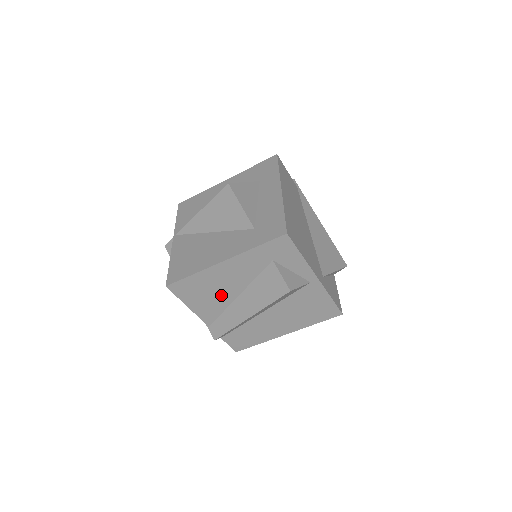
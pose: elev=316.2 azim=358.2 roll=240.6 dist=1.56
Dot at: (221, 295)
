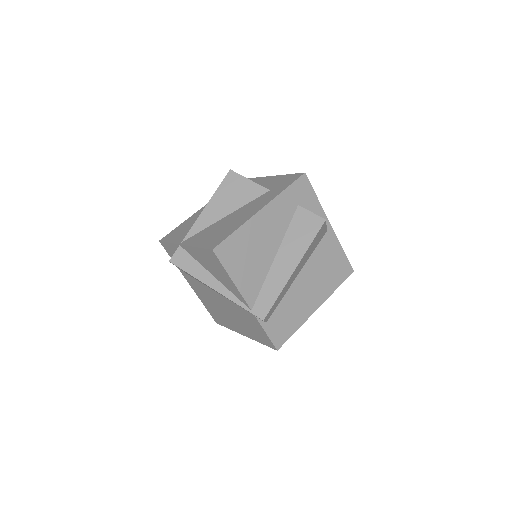
Dot at: (261, 257)
